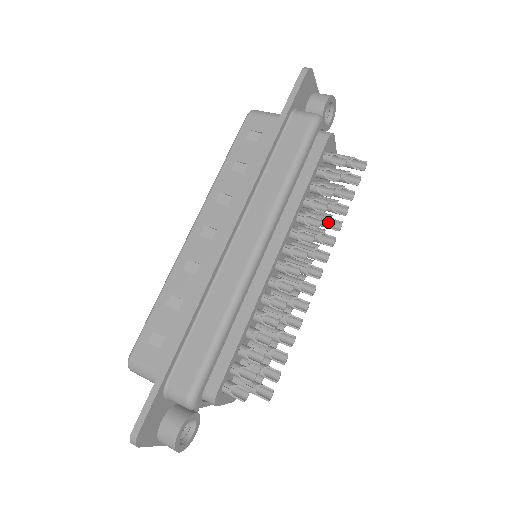
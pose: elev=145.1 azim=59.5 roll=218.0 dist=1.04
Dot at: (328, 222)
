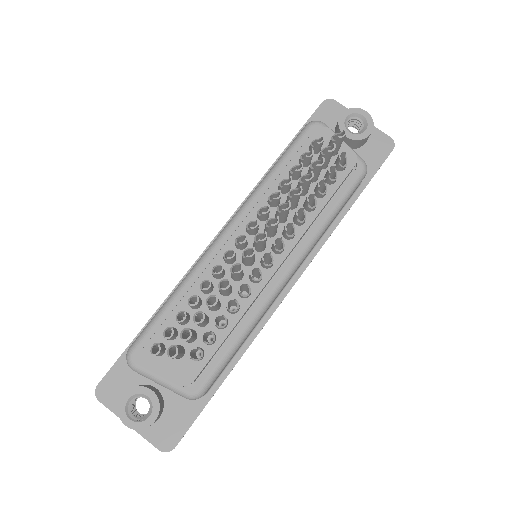
Dot at: occluded
